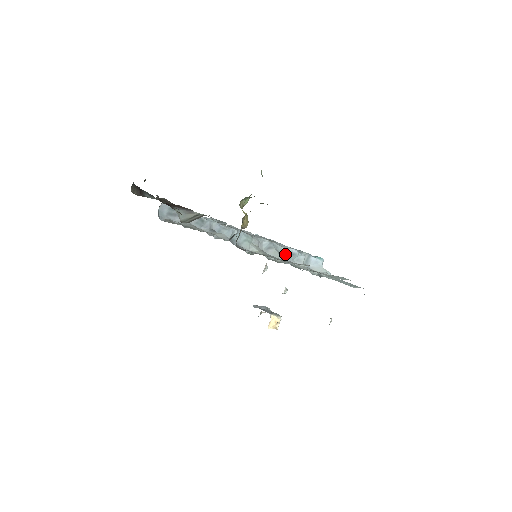
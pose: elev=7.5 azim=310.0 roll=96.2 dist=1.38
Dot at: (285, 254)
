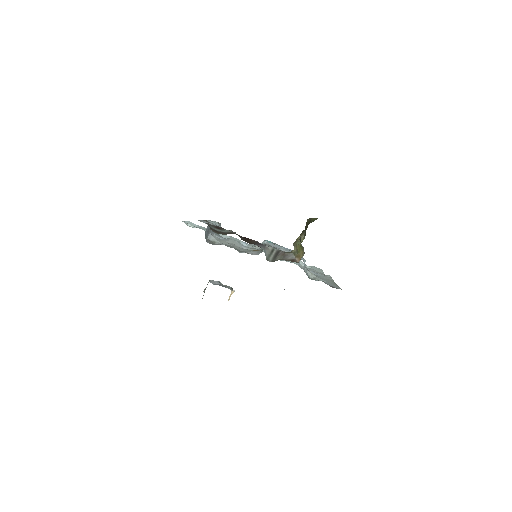
Dot at: occluded
